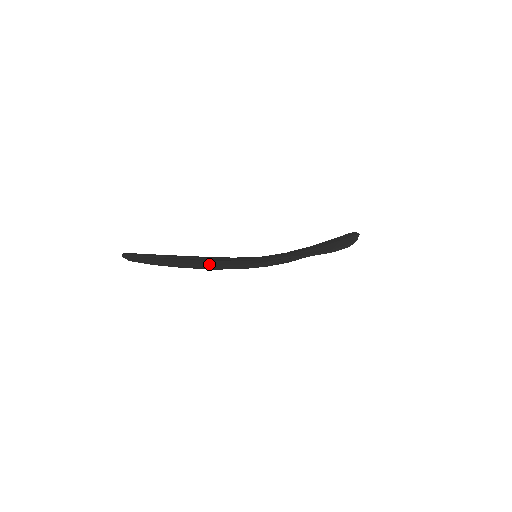
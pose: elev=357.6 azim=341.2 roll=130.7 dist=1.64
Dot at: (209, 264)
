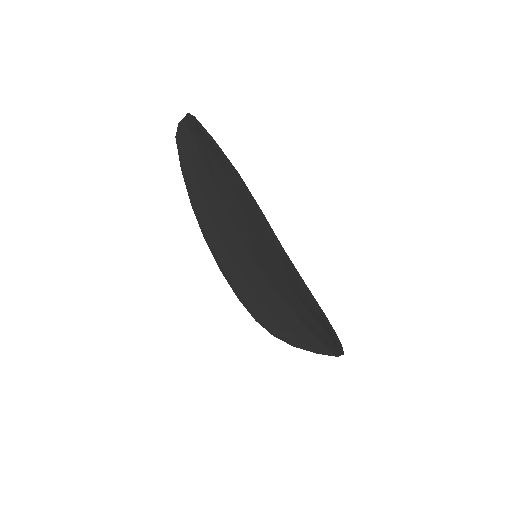
Dot at: (215, 220)
